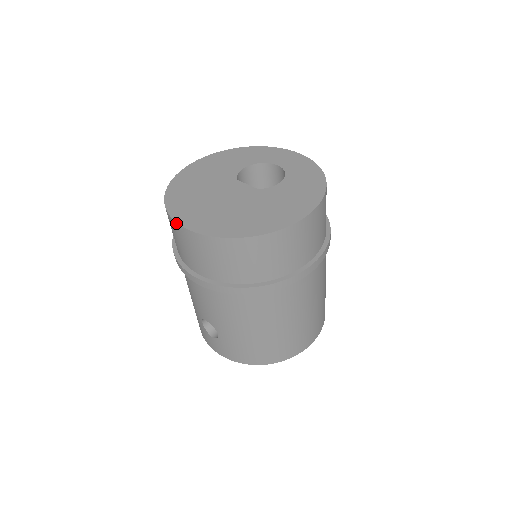
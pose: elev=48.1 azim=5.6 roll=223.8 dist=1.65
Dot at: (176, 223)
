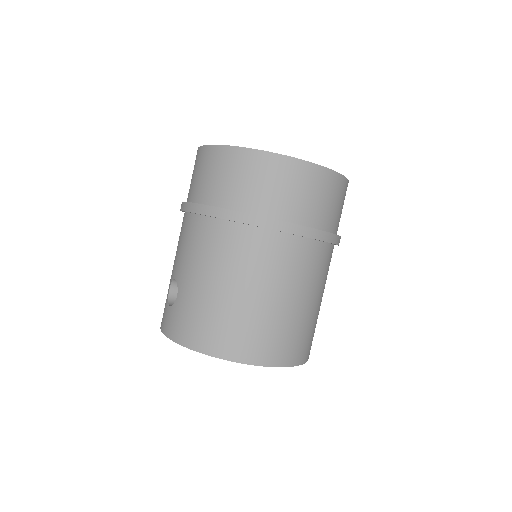
Dot at: (200, 147)
